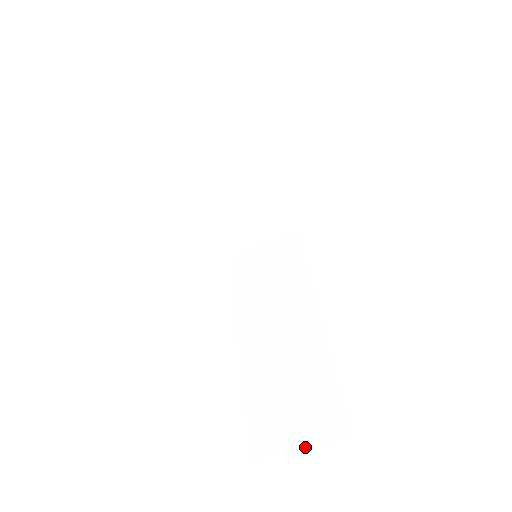
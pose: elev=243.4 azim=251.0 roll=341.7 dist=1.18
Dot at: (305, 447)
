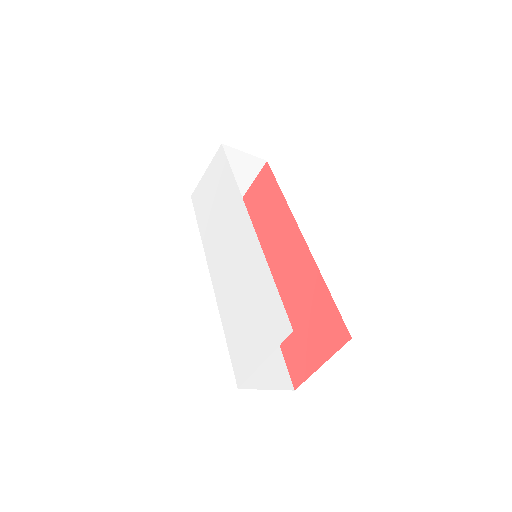
Dot at: (270, 389)
